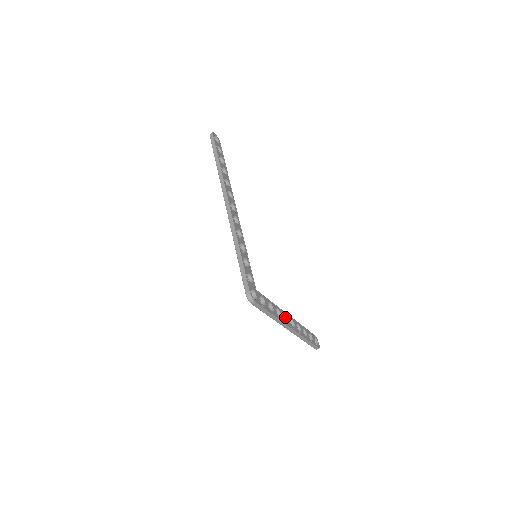
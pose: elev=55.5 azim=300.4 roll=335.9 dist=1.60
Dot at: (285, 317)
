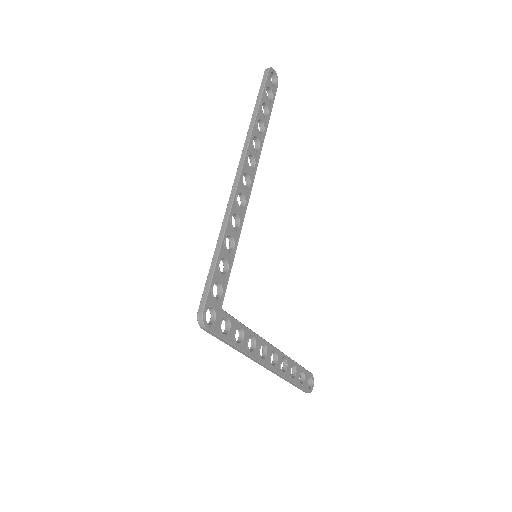
Dot at: (265, 348)
